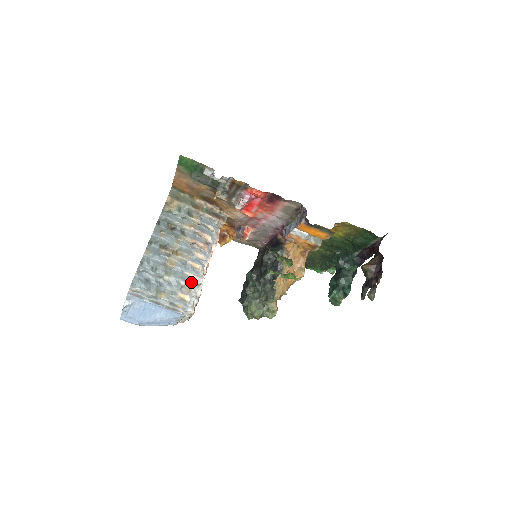
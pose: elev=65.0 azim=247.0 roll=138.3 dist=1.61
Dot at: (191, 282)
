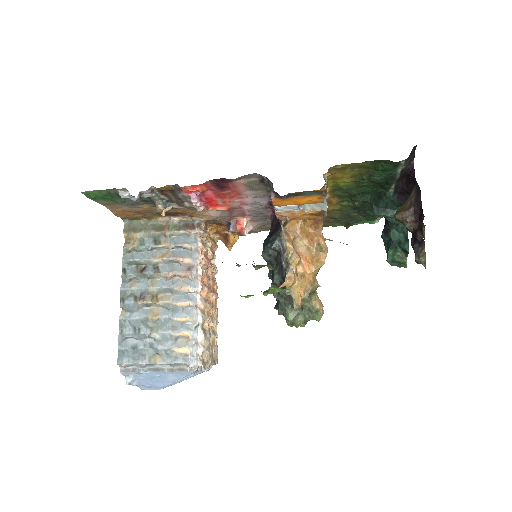
Dot at: (185, 328)
